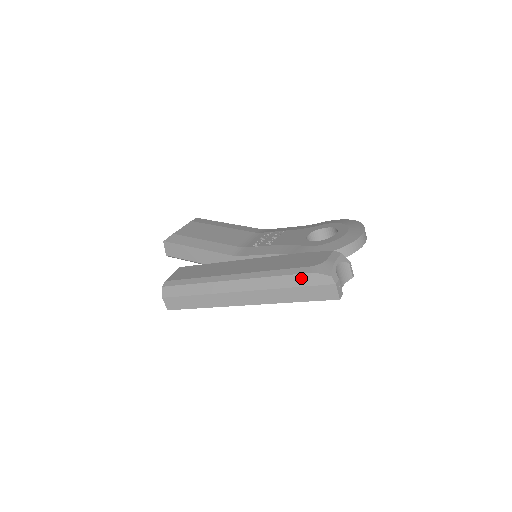
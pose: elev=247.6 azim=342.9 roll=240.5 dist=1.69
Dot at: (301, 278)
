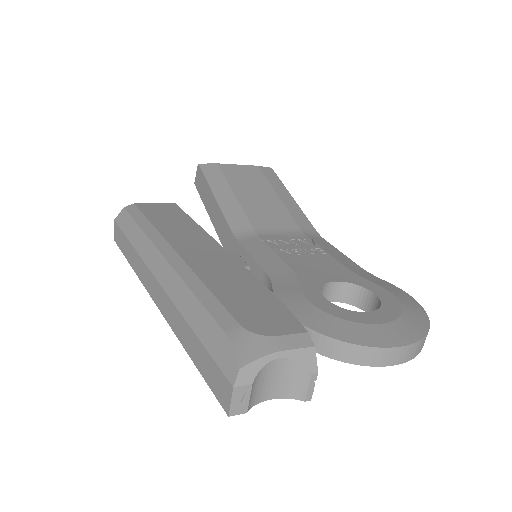
Dot at: (212, 329)
